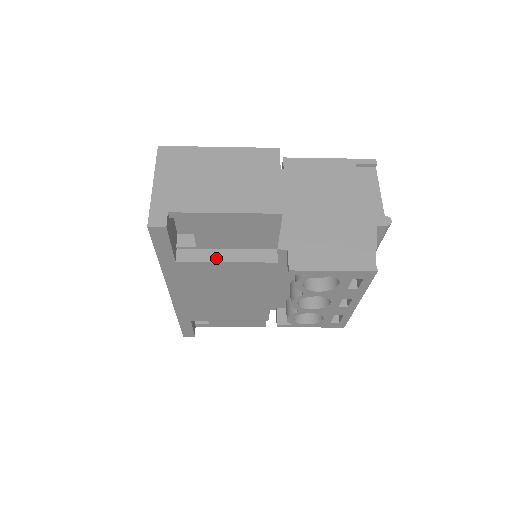
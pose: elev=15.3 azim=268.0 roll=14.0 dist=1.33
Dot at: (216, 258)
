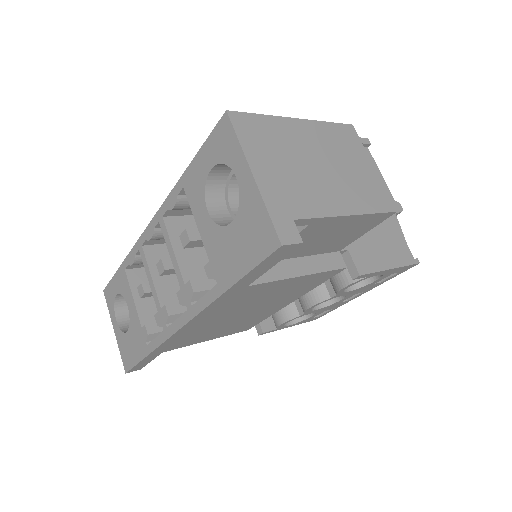
Dot at: (289, 272)
